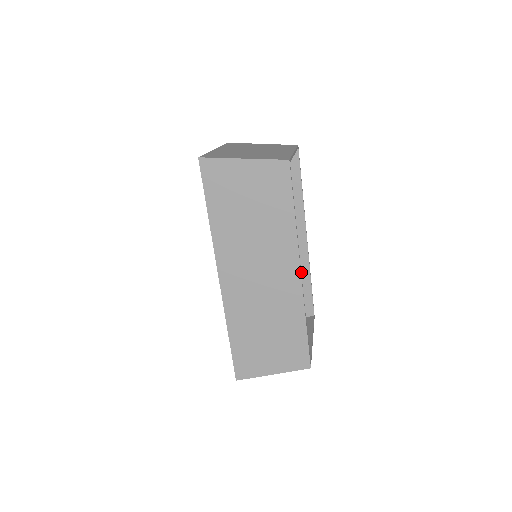
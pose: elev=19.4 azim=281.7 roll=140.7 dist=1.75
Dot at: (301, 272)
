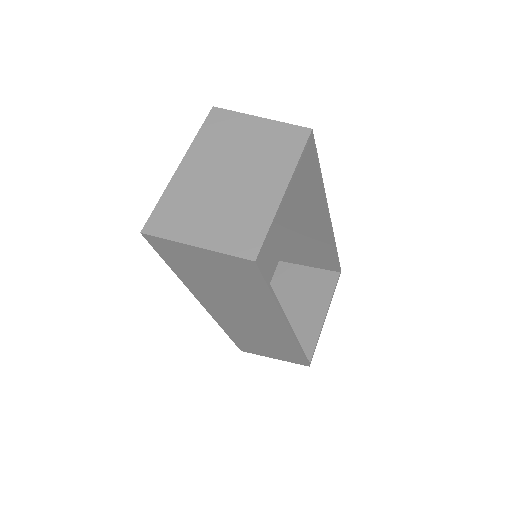
Dot at: (324, 241)
